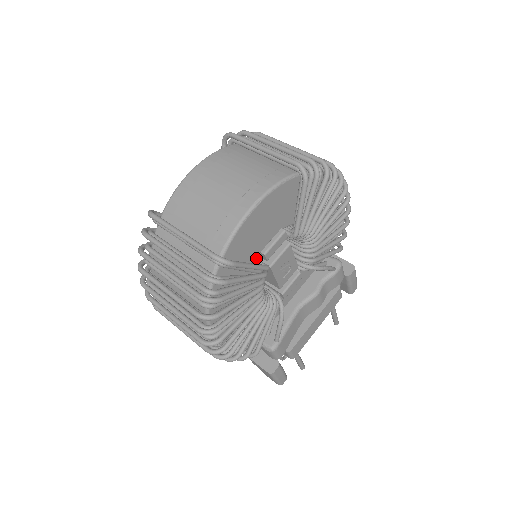
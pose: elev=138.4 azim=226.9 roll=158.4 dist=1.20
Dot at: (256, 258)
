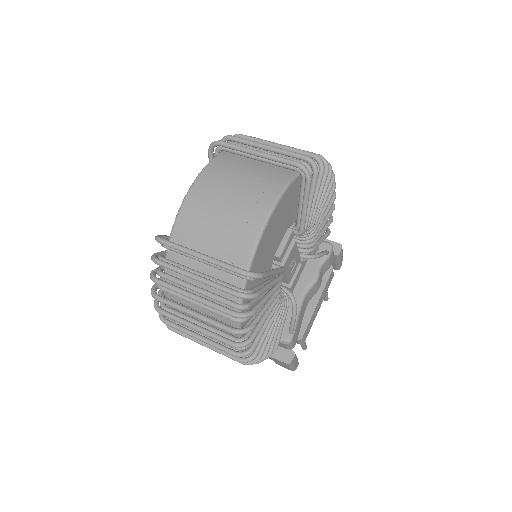
Dot at: (271, 262)
